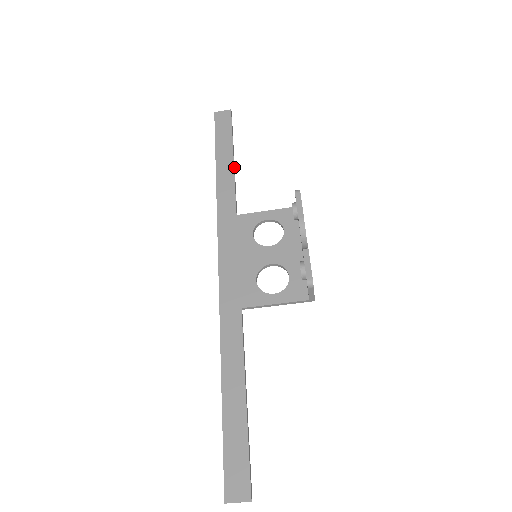
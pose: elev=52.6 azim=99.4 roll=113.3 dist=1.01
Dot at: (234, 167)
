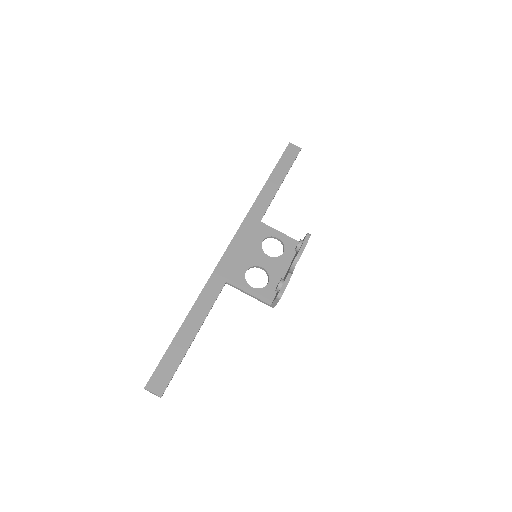
Dot at: occluded
